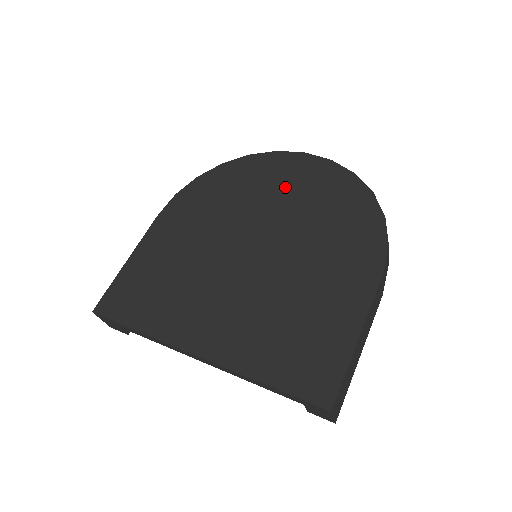
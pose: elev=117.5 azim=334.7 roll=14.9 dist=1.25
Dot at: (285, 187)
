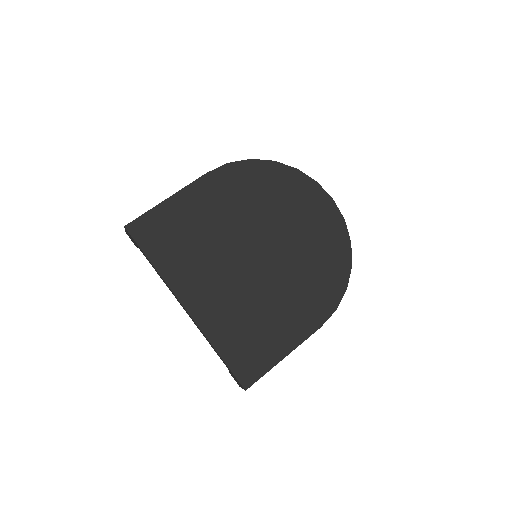
Dot at: (305, 219)
